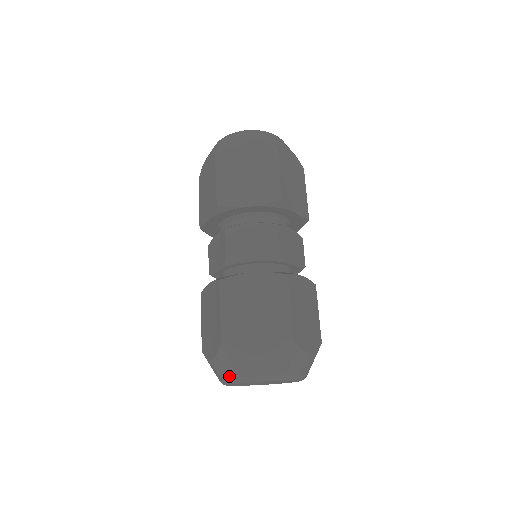
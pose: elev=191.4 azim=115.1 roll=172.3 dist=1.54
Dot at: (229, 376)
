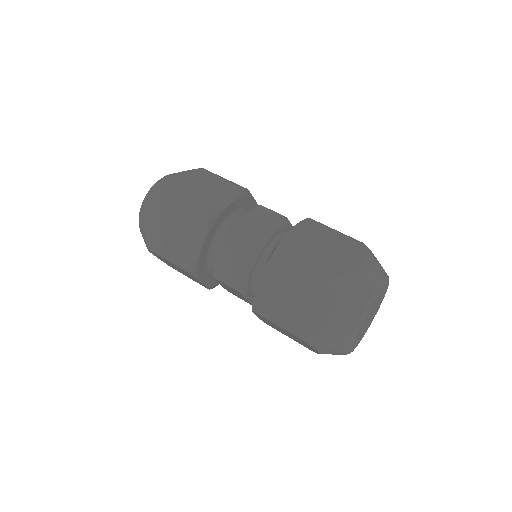
Dot at: (358, 310)
